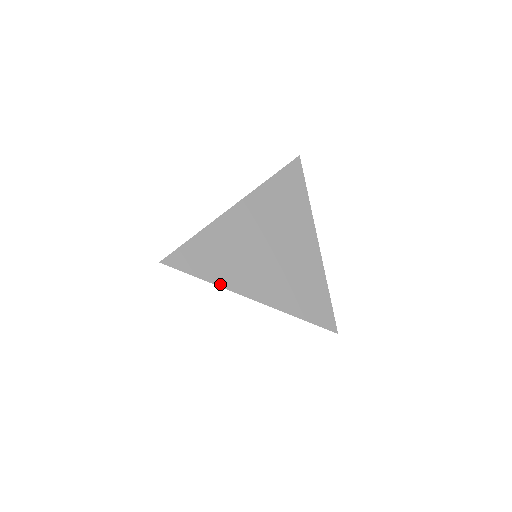
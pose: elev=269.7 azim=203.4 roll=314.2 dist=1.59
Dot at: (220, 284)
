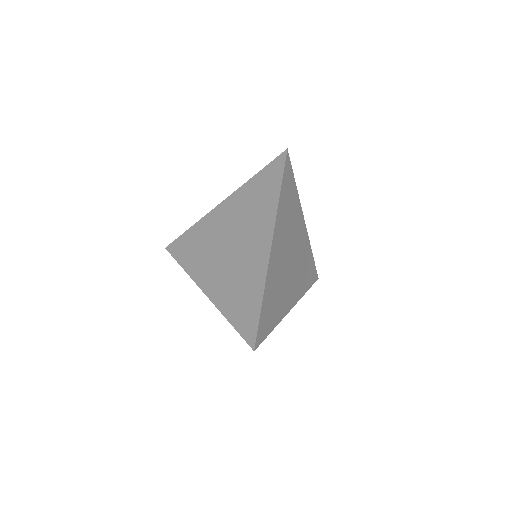
Dot at: (279, 321)
